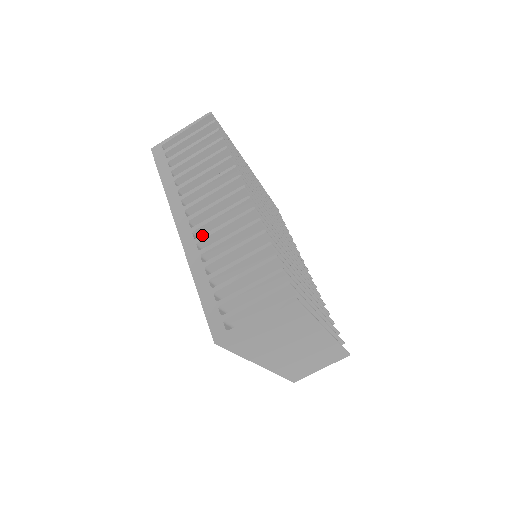
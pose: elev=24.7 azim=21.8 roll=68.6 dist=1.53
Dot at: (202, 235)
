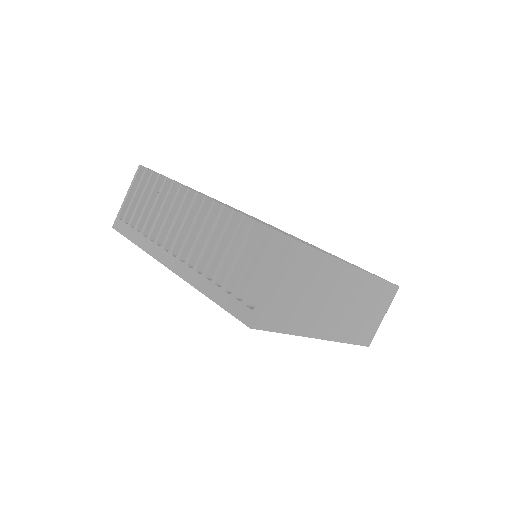
Dot at: (188, 255)
